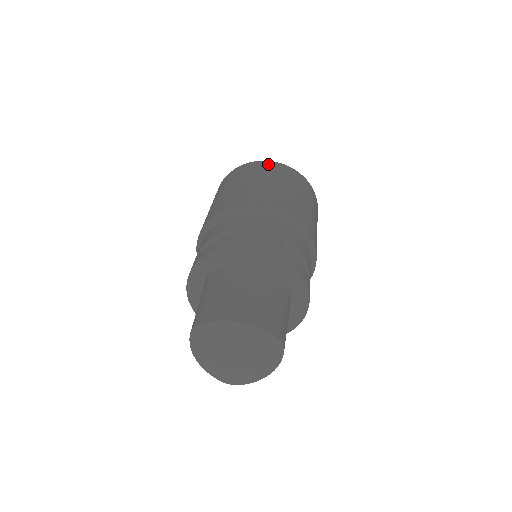
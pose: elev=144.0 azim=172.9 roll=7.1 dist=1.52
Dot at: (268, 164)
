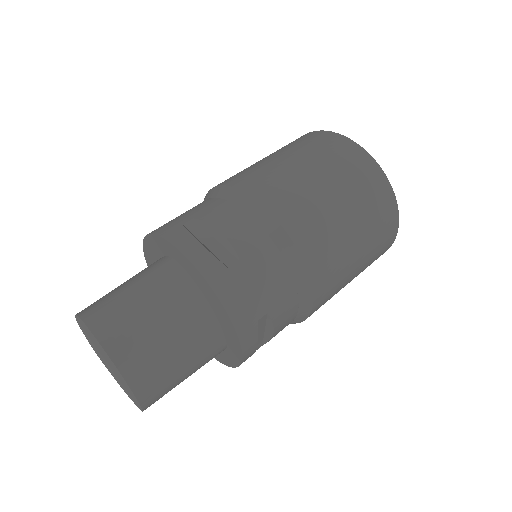
Dot at: (383, 189)
